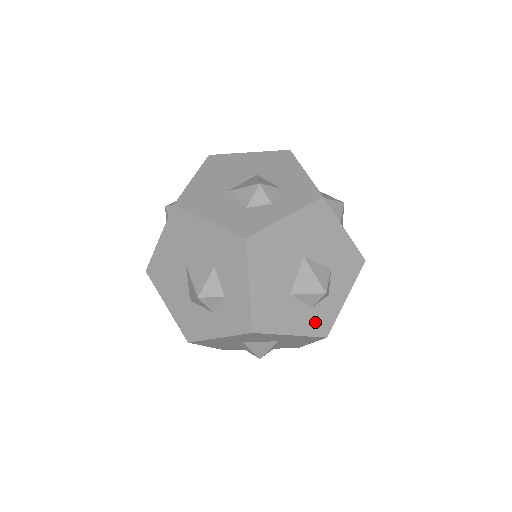
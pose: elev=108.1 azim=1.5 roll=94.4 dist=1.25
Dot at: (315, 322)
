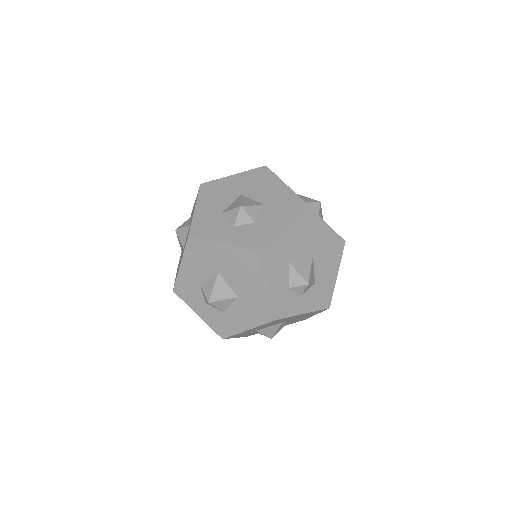
Dot at: (282, 300)
